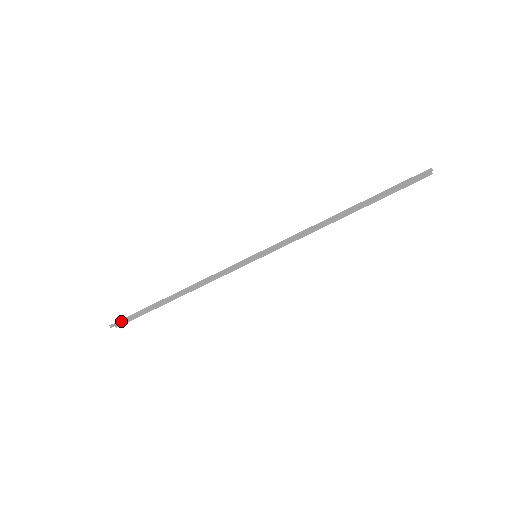
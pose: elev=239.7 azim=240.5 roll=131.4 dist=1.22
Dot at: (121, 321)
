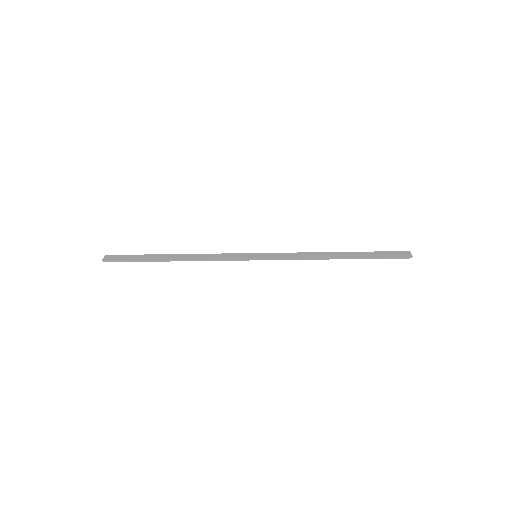
Dot at: (116, 260)
